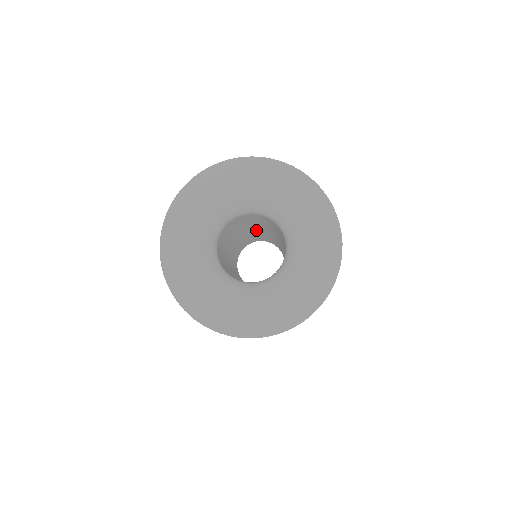
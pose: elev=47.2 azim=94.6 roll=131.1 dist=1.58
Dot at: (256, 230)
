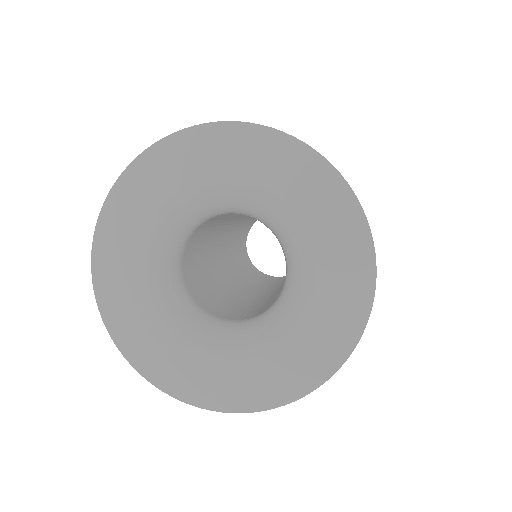
Dot at: (231, 227)
